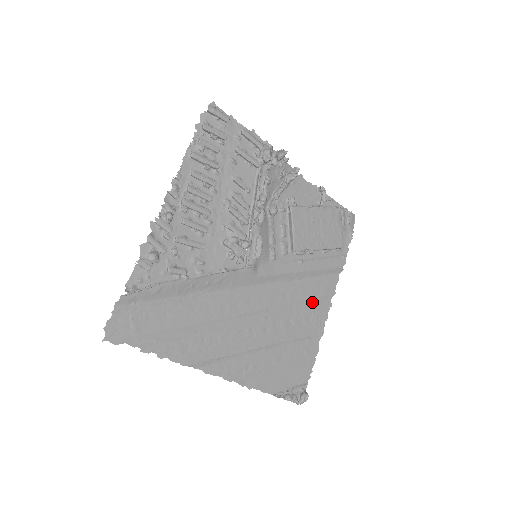
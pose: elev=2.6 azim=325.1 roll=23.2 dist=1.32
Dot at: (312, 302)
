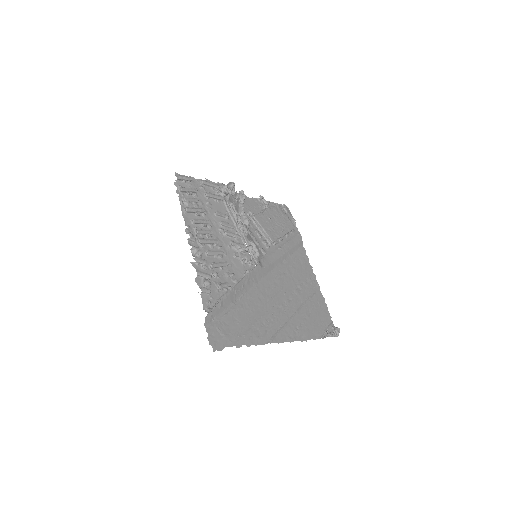
Dot at: (301, 270)
